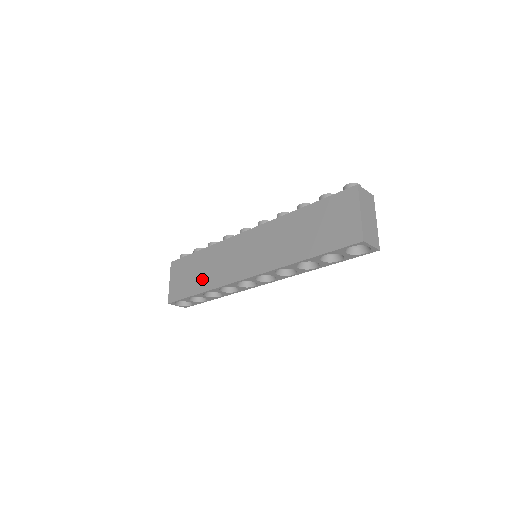
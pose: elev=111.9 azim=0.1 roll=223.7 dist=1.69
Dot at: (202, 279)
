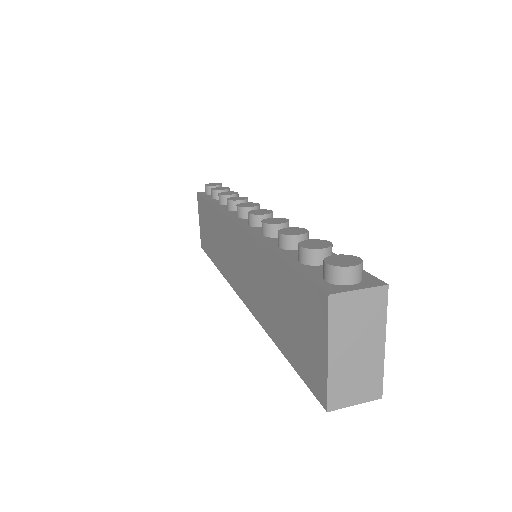
Dot at: (214, 249)
